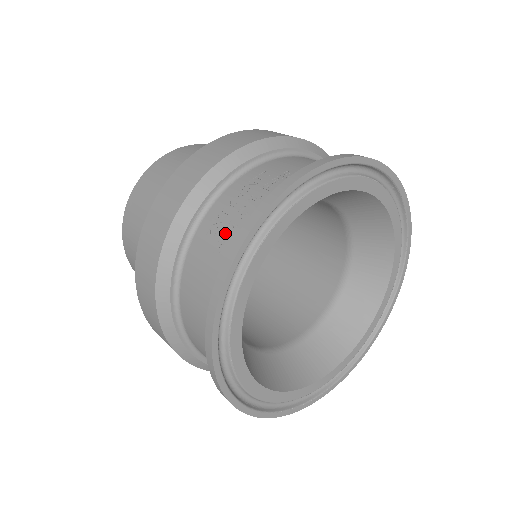
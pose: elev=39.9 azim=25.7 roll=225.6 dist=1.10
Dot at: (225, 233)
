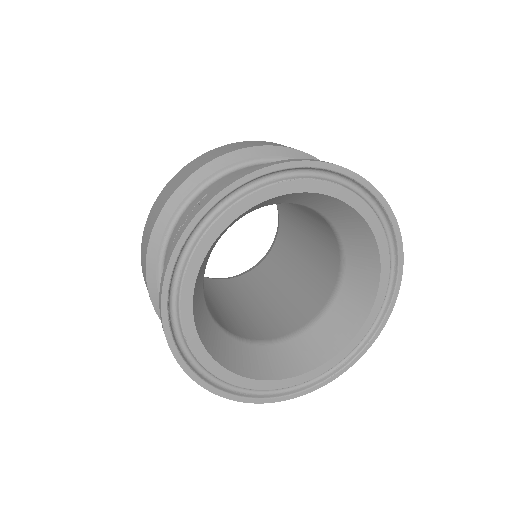
Dot at: occluded
